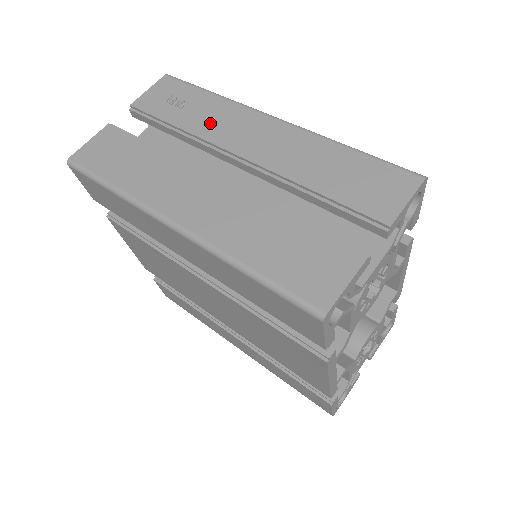
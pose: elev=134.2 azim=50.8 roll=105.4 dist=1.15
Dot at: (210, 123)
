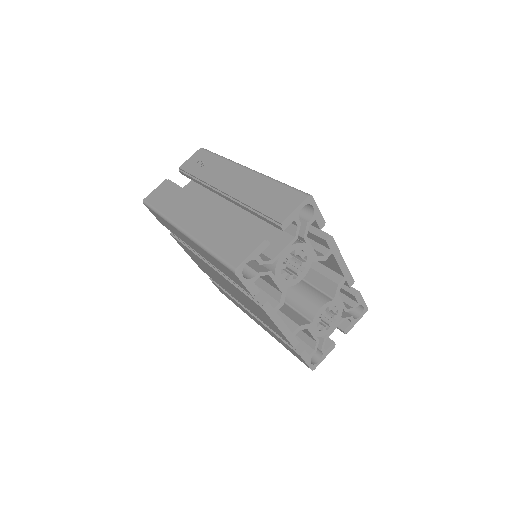
Dot at: (214, 174)
